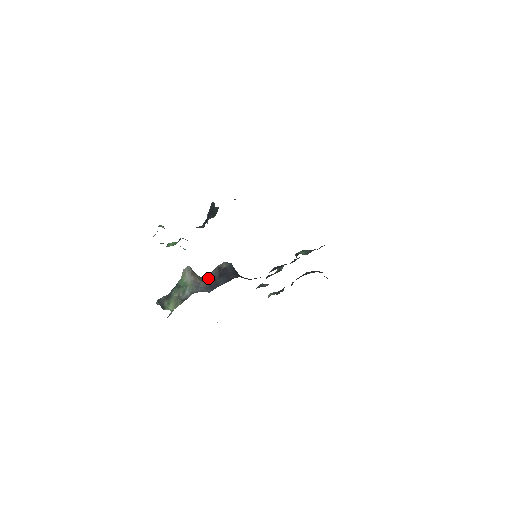
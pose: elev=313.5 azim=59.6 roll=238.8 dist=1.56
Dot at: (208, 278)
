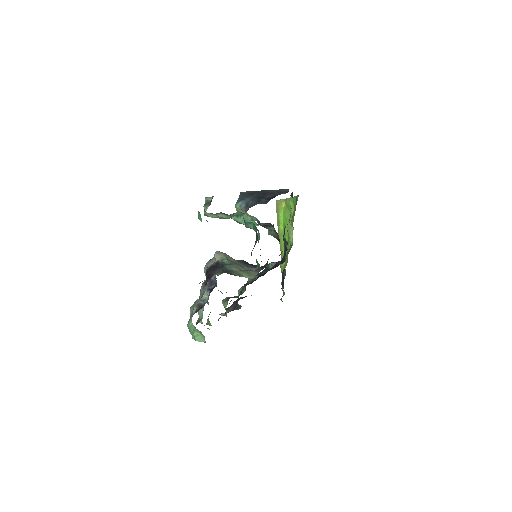
Dot at: occluded
